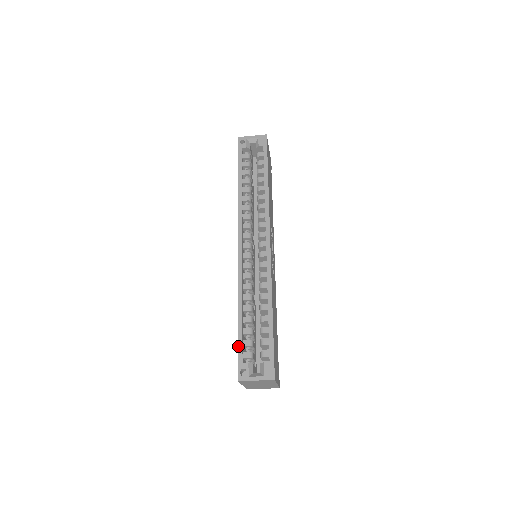
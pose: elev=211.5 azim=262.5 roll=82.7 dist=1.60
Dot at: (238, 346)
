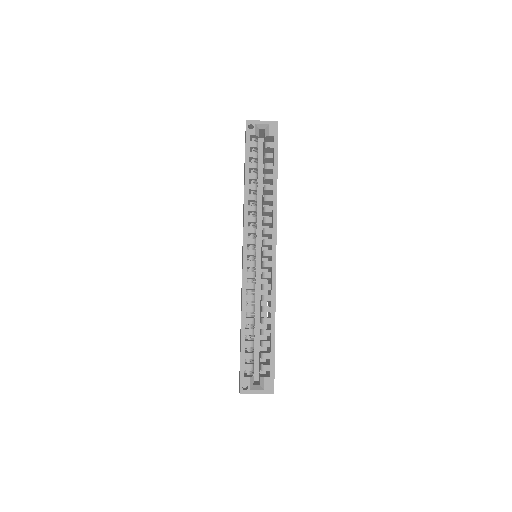
Dot at: (240, 360)
